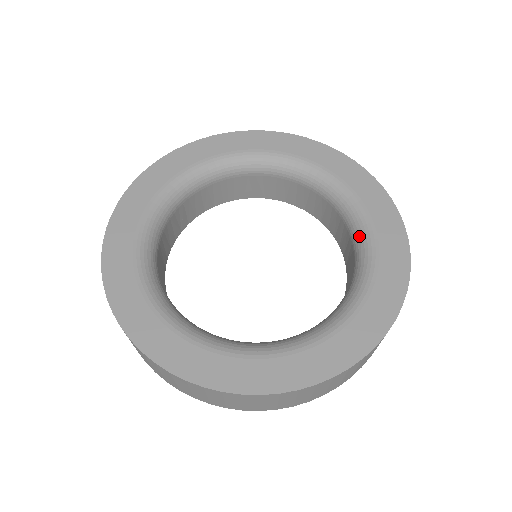
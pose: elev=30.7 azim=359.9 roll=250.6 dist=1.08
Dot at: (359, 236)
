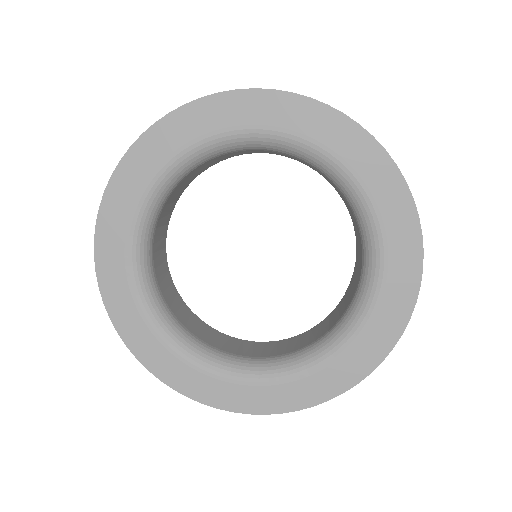
Dot at: (358, 211)
